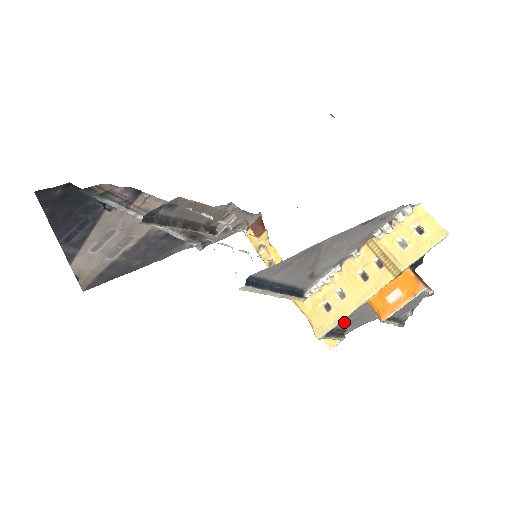
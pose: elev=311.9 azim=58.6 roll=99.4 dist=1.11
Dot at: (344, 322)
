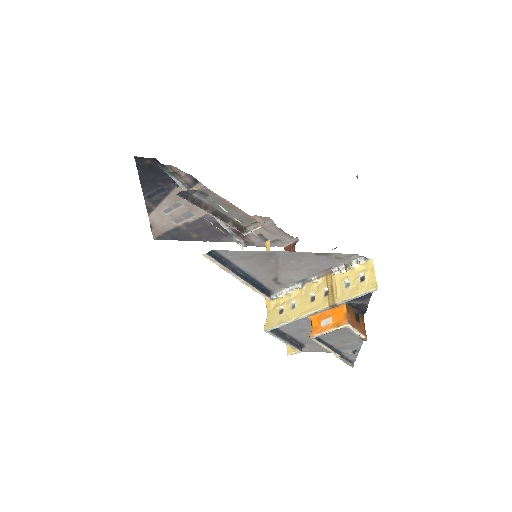
Dot at: (297, 334)
